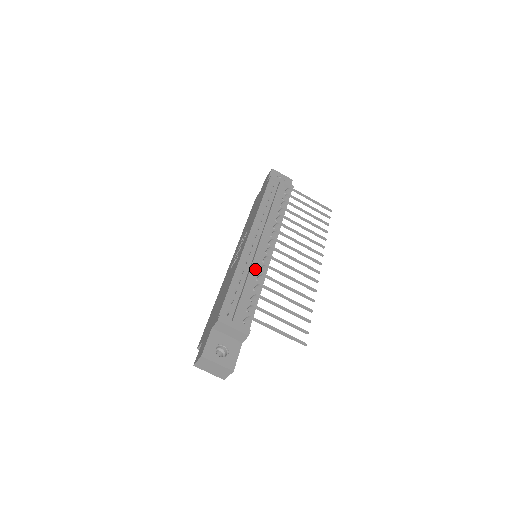
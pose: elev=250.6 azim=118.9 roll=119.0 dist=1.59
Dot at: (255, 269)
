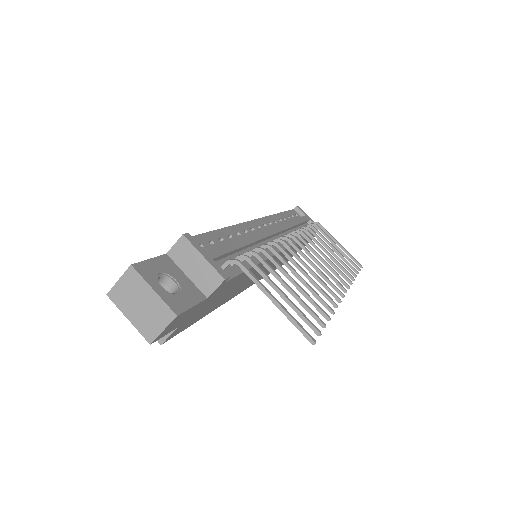
Dot at: (257, 239)
